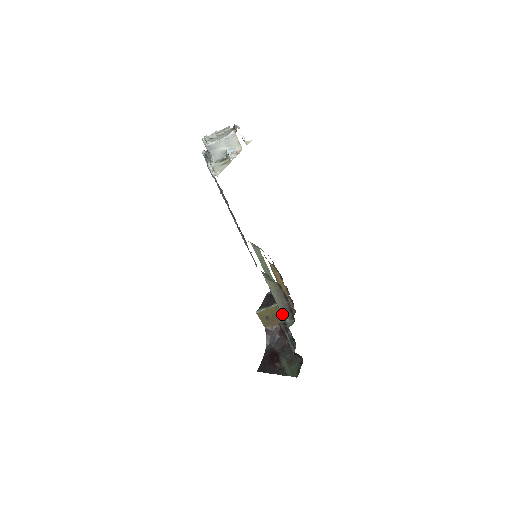
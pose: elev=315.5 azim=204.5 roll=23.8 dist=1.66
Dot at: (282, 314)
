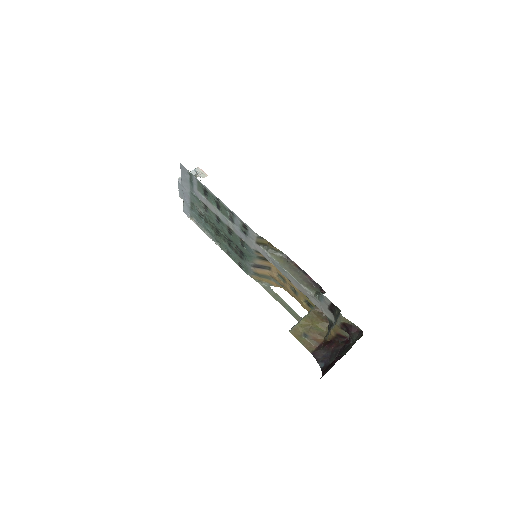
Dot at: (309, 294)
